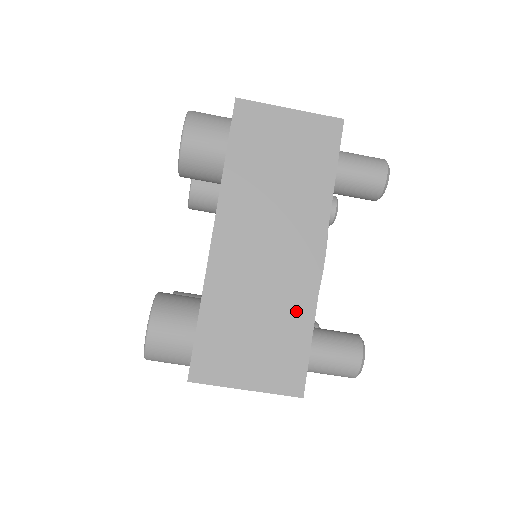
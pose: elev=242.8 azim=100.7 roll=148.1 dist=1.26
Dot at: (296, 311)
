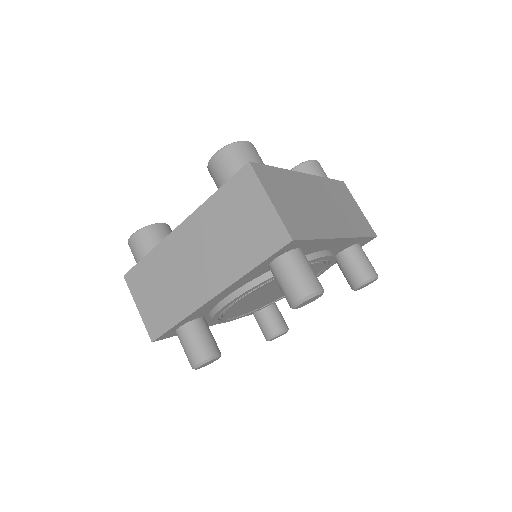
Dot at: (317, 226)
